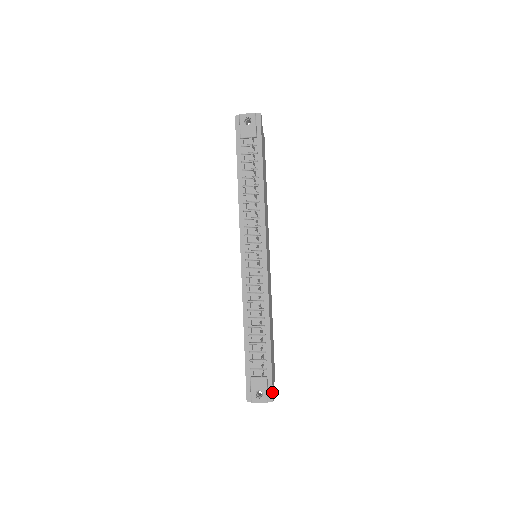
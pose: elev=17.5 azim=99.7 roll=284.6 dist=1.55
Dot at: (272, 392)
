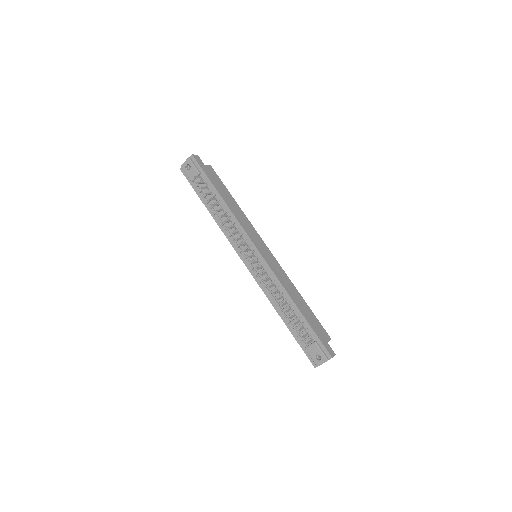
Dot at: (327, 351)
